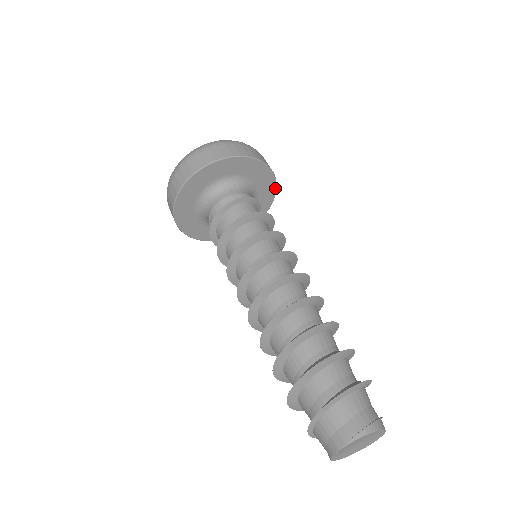
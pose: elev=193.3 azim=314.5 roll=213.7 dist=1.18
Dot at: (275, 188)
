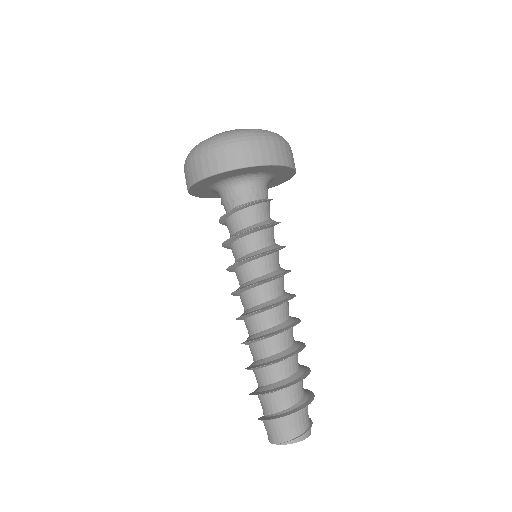
Dot at: (293, 174)
